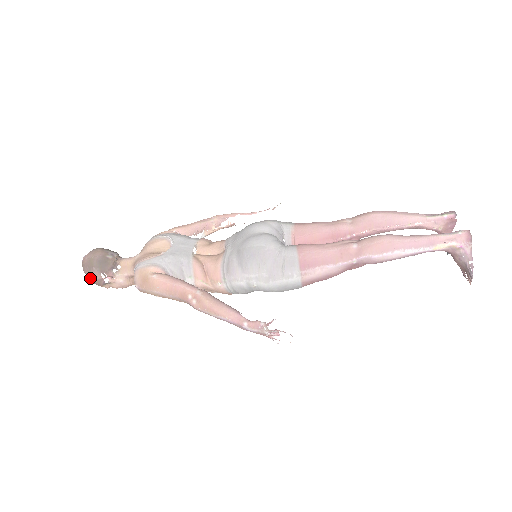
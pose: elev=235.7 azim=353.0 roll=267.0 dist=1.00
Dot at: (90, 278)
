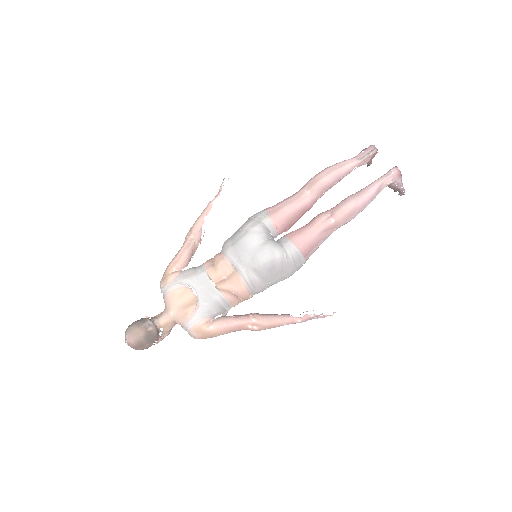
Dot at: occluded
